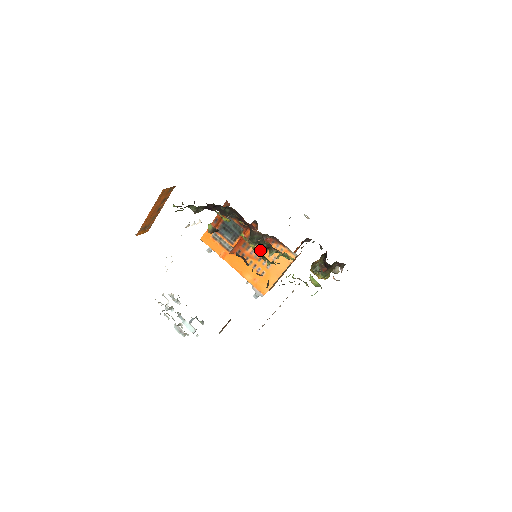
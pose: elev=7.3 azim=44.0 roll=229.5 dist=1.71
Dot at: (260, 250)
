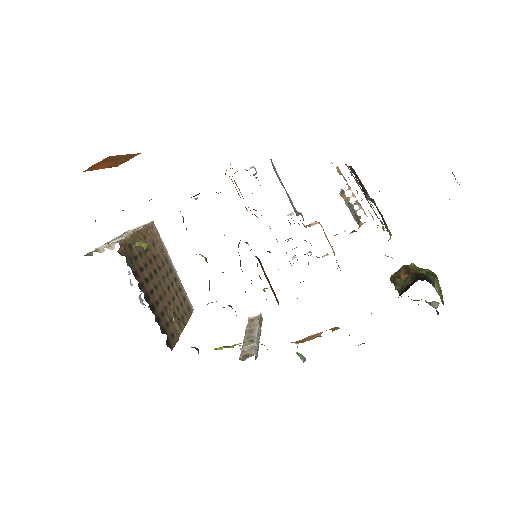
Dot at: occluded
